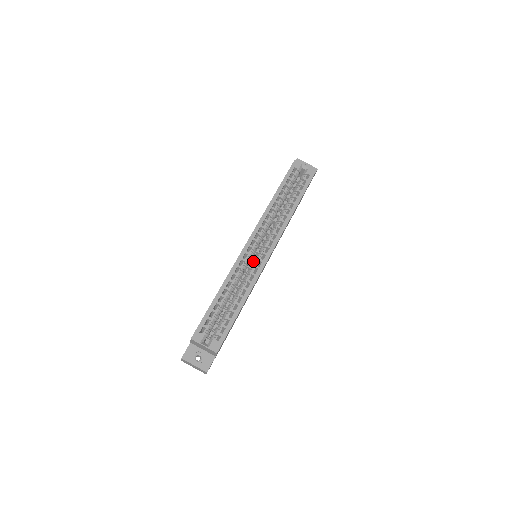
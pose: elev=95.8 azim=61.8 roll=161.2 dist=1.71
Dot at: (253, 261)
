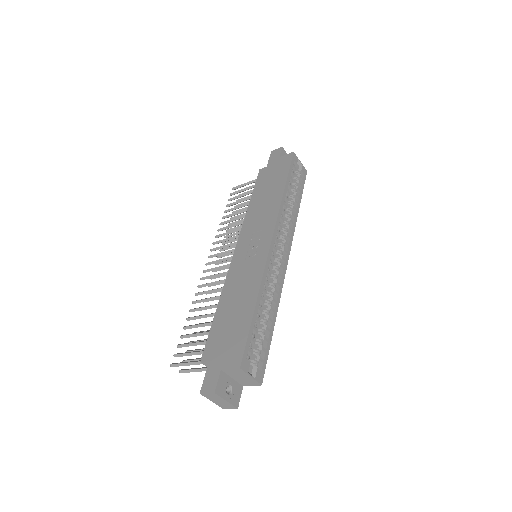
Dot at: (273, 266)
